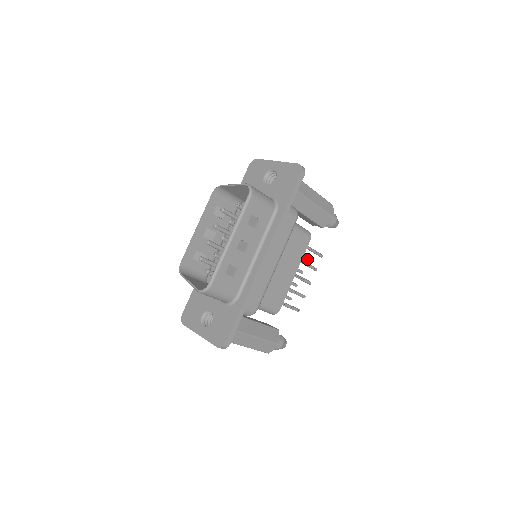
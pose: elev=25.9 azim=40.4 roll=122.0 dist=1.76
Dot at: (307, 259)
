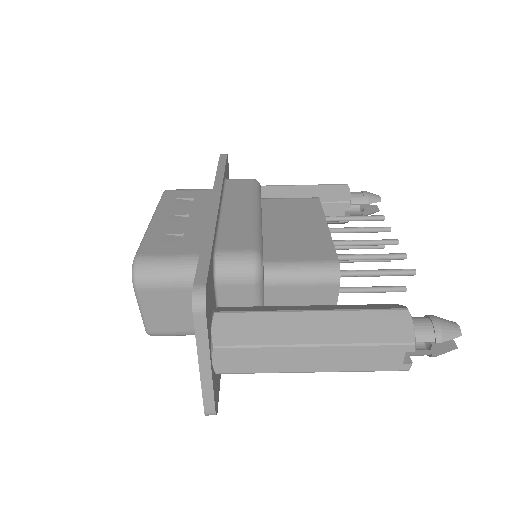
Dot at: (380, 245)
